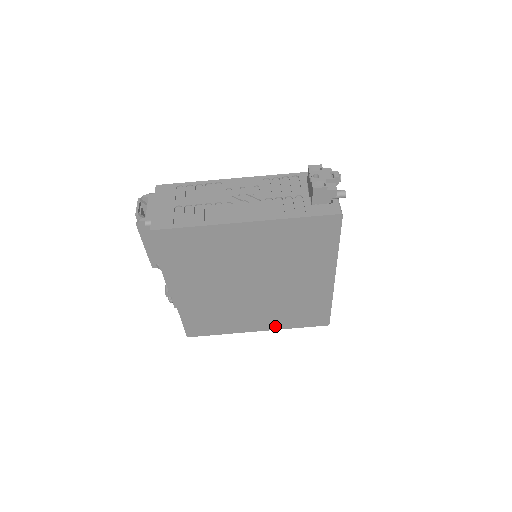
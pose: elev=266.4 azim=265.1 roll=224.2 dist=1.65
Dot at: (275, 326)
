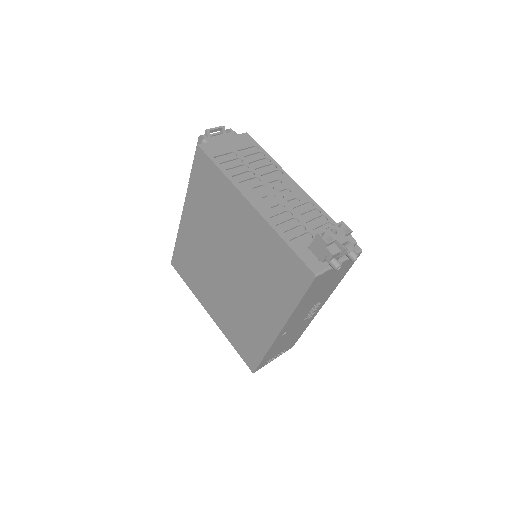
Dot at: (221, 325)
